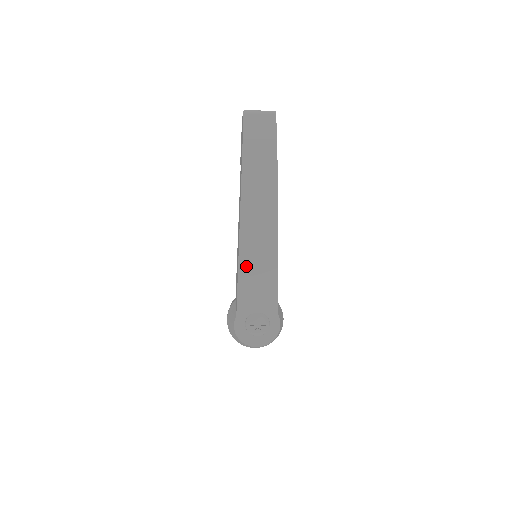
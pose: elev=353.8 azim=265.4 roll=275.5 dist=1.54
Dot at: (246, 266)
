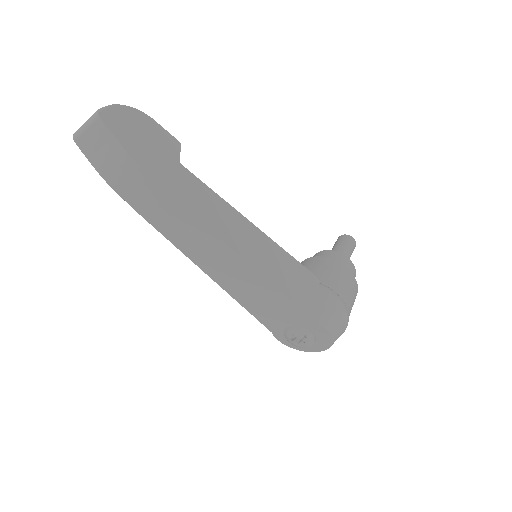
Dot at: (236, 291)
